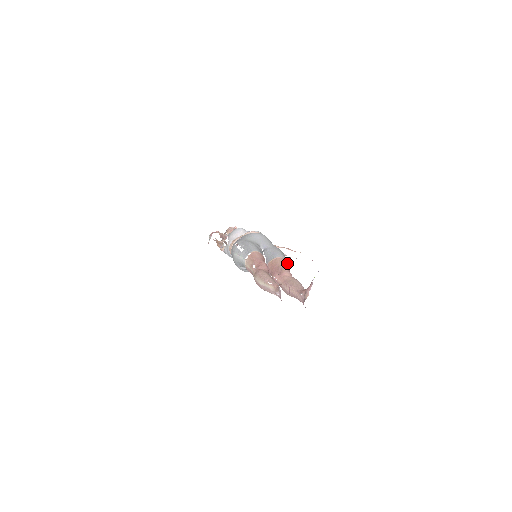
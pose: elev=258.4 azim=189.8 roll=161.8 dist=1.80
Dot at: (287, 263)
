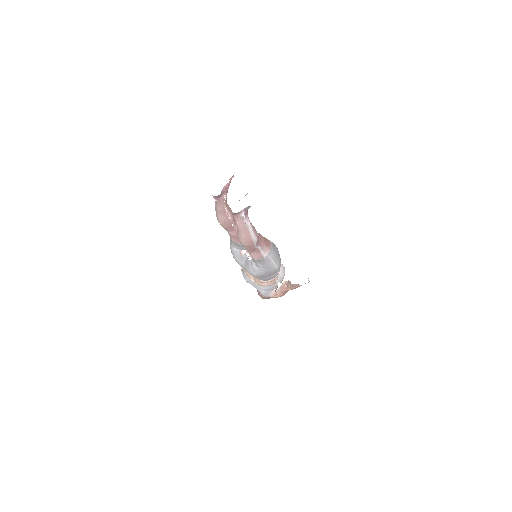
Dot at: (269, 245)
